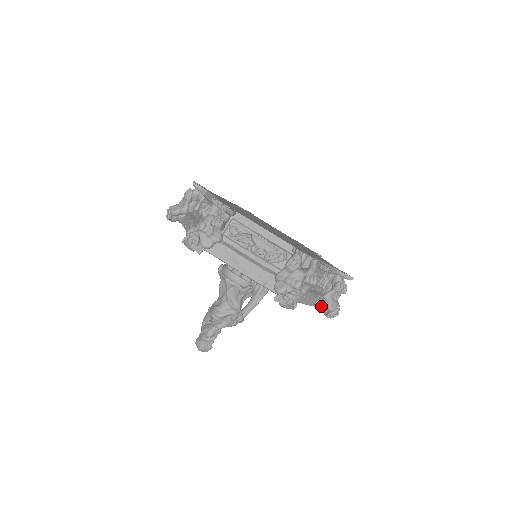
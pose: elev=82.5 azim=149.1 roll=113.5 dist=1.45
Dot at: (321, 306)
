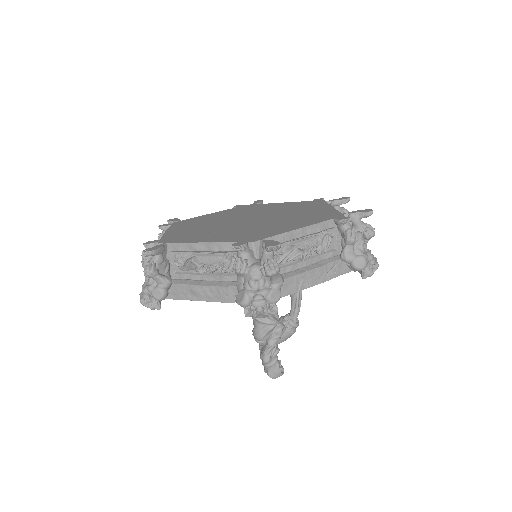
Dot at: (350, 269)
